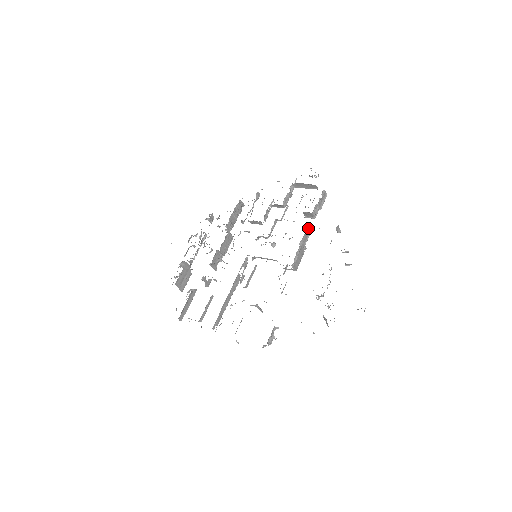
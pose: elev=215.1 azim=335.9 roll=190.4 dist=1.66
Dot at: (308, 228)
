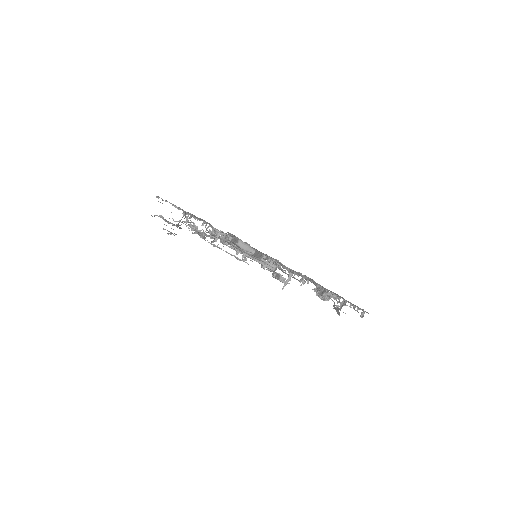
Dot at: occluded
